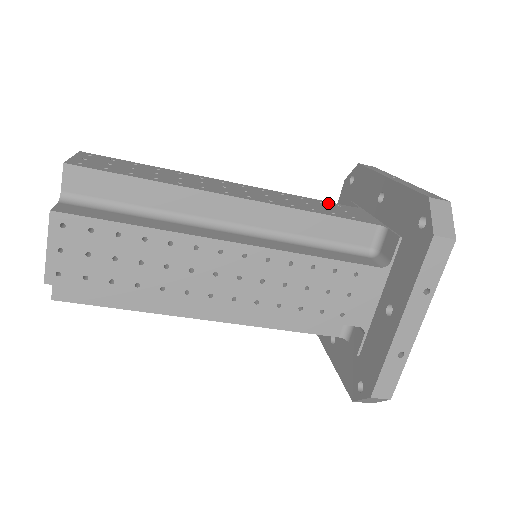
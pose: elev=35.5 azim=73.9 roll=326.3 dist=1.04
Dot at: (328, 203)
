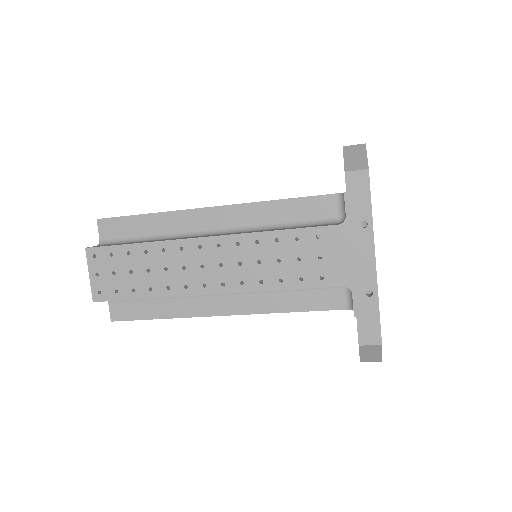
Dot at: occluded
